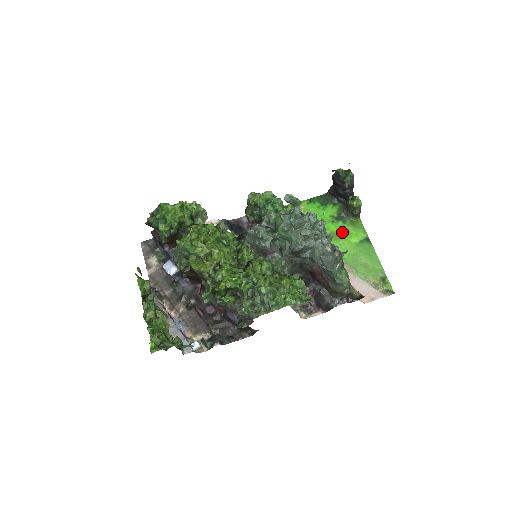
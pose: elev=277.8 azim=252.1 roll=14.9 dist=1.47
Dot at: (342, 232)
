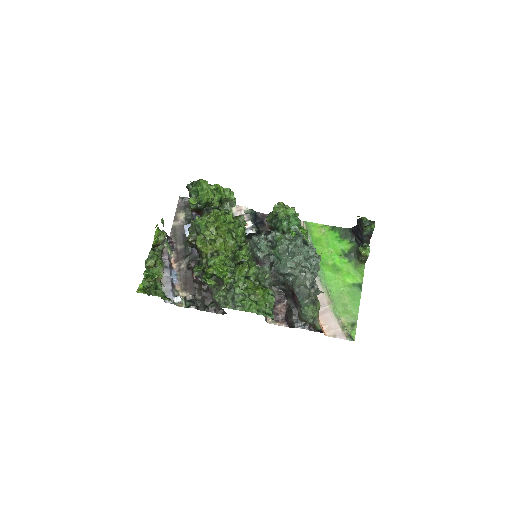
Dot at: (343, 268)
